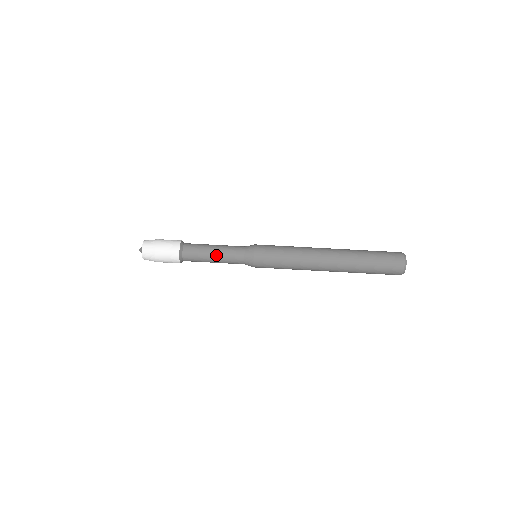
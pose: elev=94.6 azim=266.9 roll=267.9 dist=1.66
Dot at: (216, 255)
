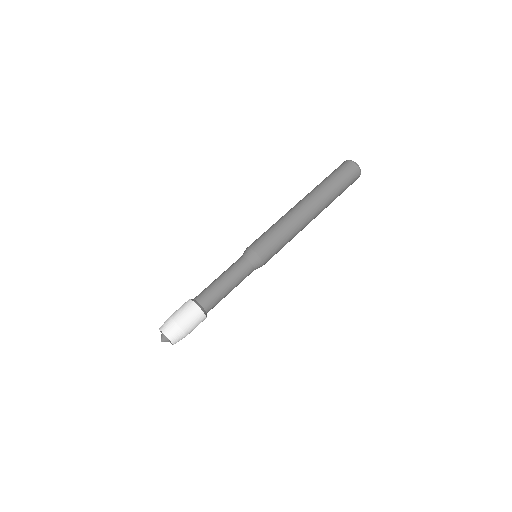
Dot at: (223, 277)
